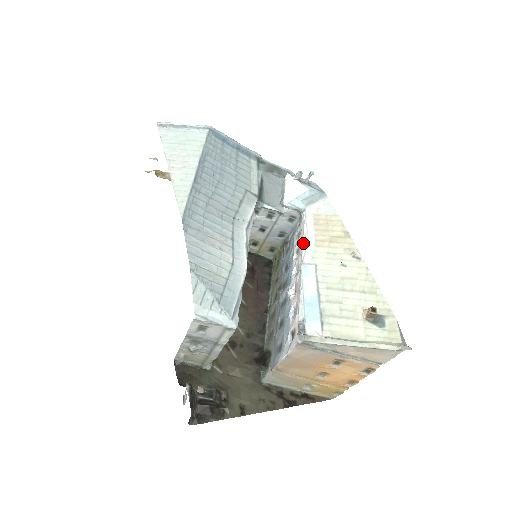
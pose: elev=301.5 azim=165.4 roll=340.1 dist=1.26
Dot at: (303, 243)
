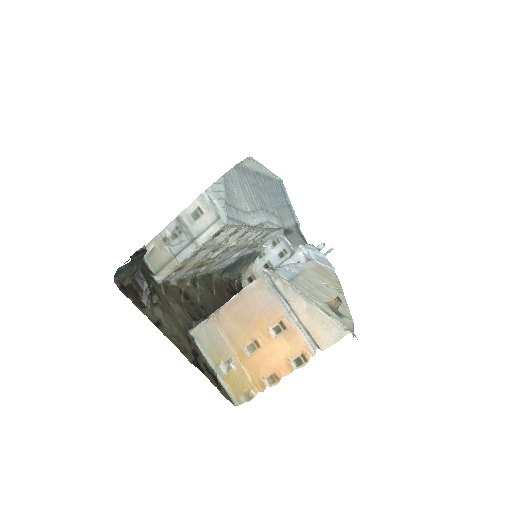
Dot at: occluded
